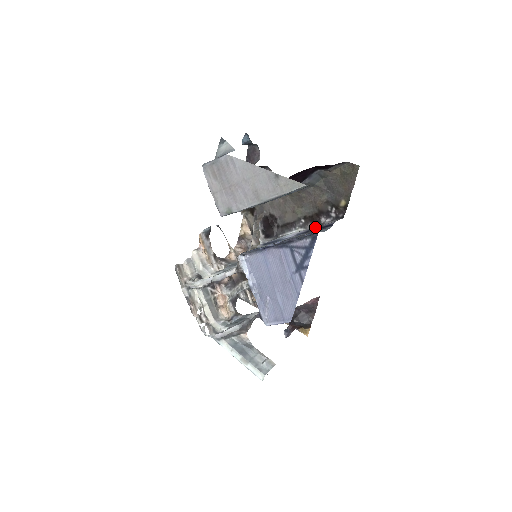
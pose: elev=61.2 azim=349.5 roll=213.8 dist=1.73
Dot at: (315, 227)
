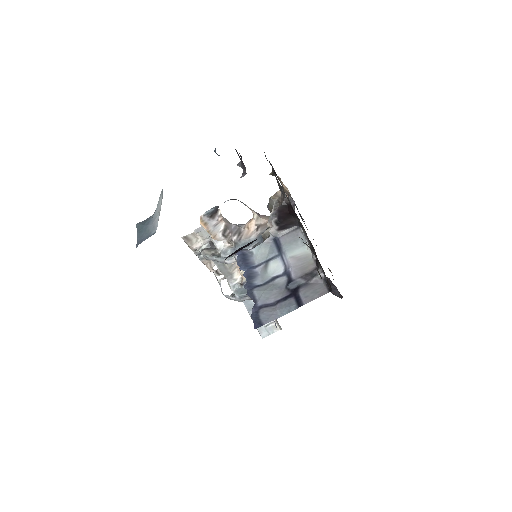
Dot at: (301, 278)
